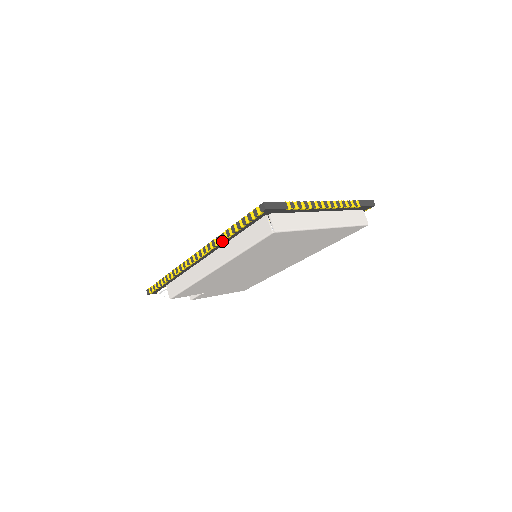
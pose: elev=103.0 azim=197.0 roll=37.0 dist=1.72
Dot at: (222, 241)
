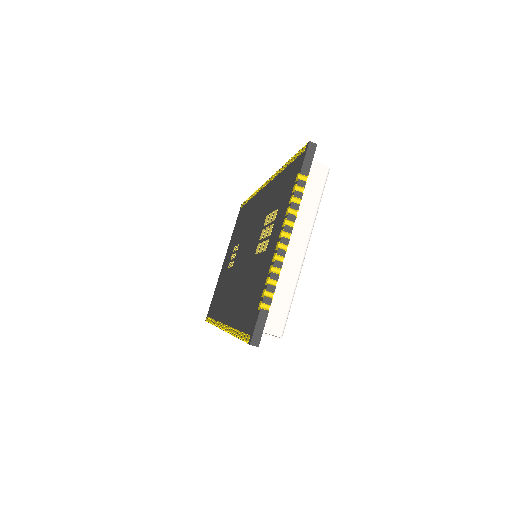
Dot at: occluded
